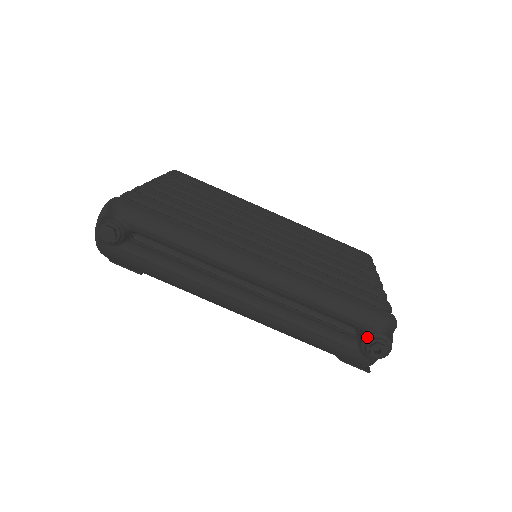
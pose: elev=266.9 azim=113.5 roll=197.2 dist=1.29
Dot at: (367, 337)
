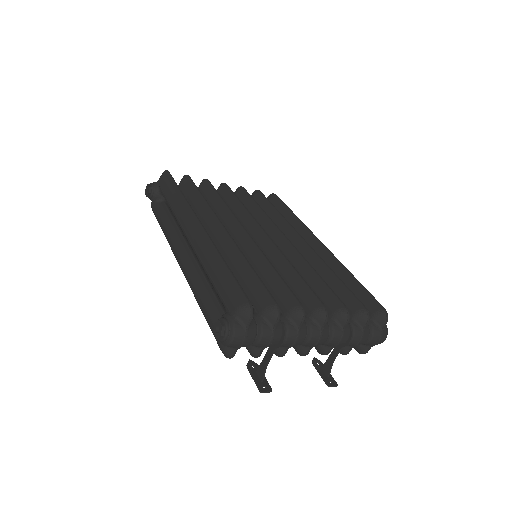
Dot at: (222, 316)
